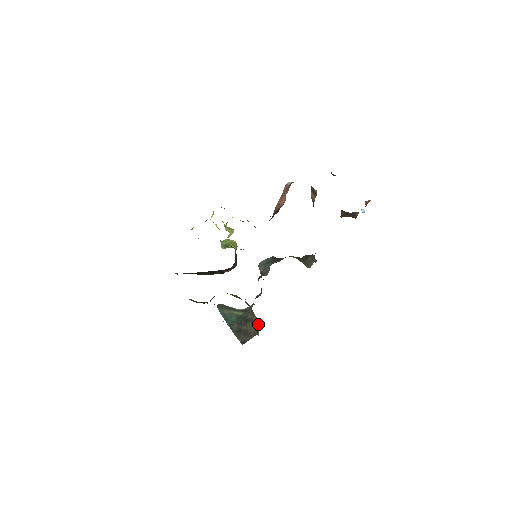
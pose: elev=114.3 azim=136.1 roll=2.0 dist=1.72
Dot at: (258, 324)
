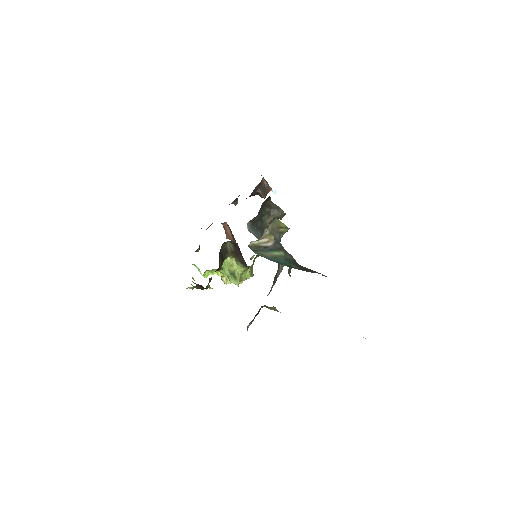
Dot at: occluded
